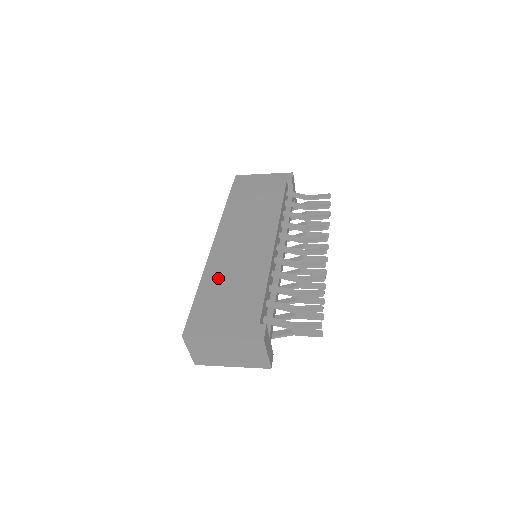
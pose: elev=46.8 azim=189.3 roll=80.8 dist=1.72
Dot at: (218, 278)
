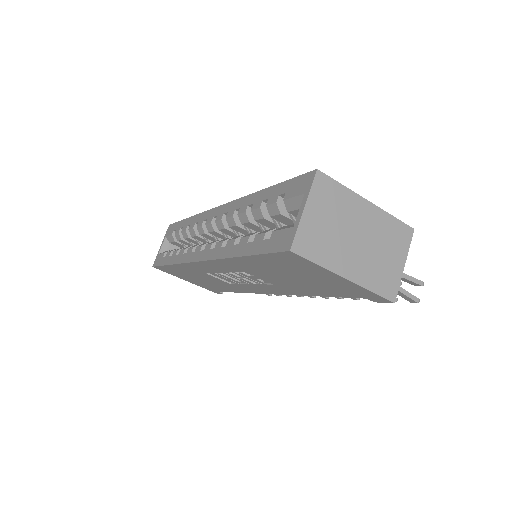
Dot at: occluded
